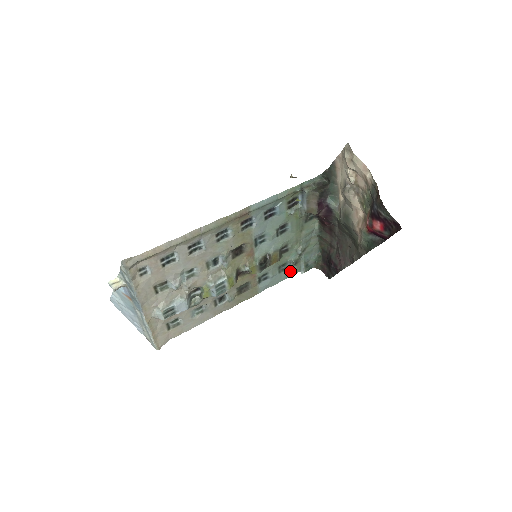
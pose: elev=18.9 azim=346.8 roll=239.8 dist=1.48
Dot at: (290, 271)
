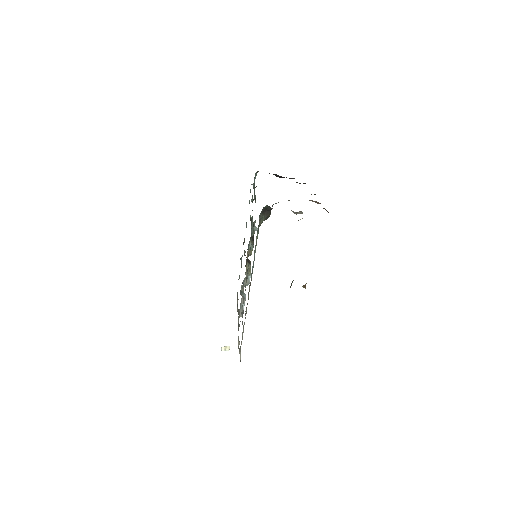
Dot at: occluded
